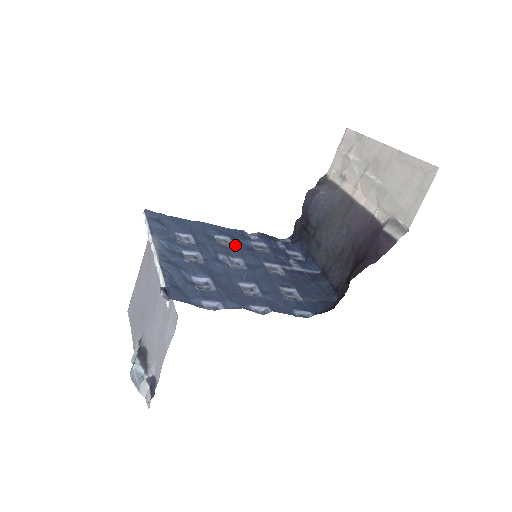
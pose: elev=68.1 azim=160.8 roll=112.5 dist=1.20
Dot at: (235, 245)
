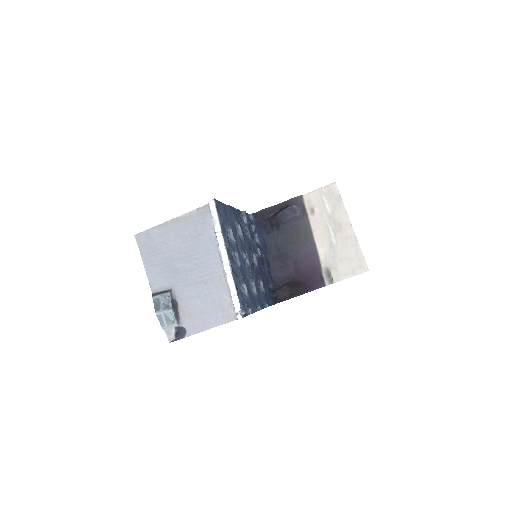
Dot at: (243, 236)
